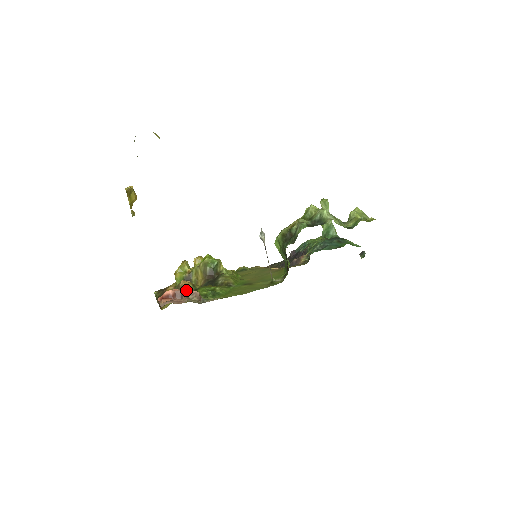
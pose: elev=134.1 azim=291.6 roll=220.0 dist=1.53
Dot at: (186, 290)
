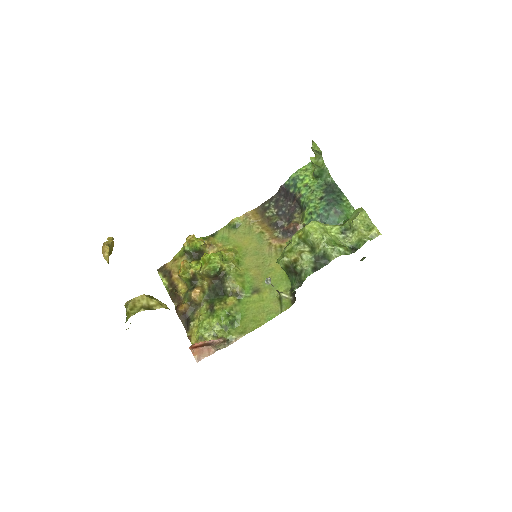
Dot at: (212, 342)
